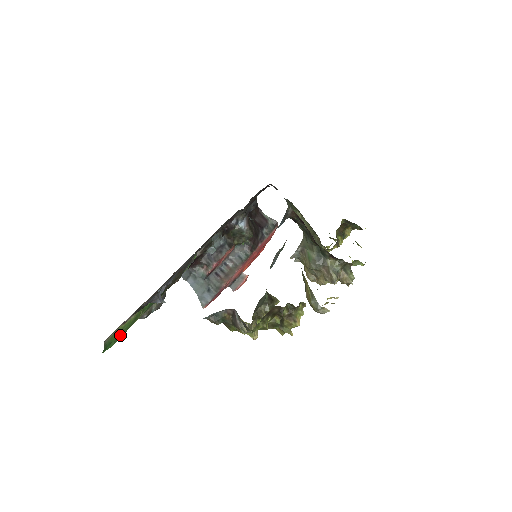
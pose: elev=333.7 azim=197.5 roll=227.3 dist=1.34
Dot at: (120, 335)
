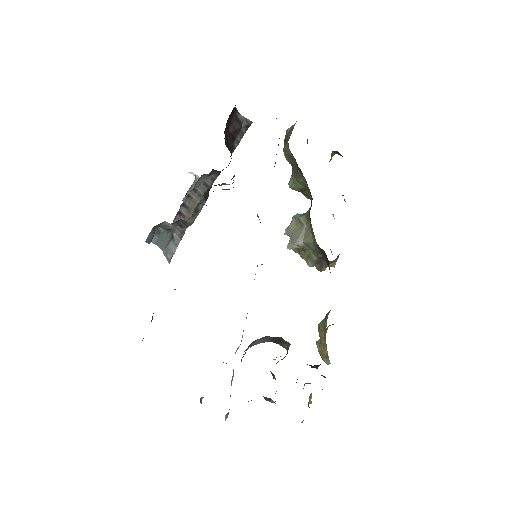
Dot at: occluded
